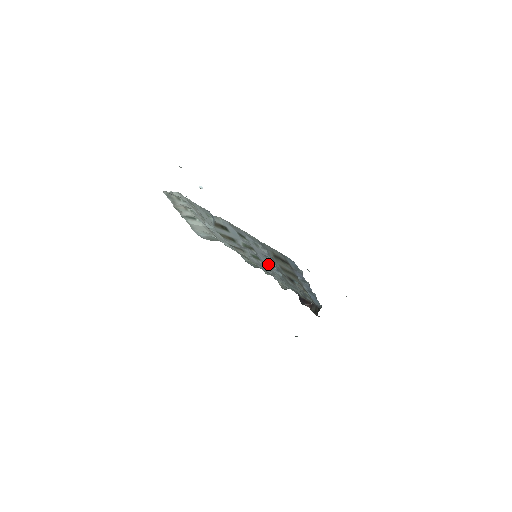
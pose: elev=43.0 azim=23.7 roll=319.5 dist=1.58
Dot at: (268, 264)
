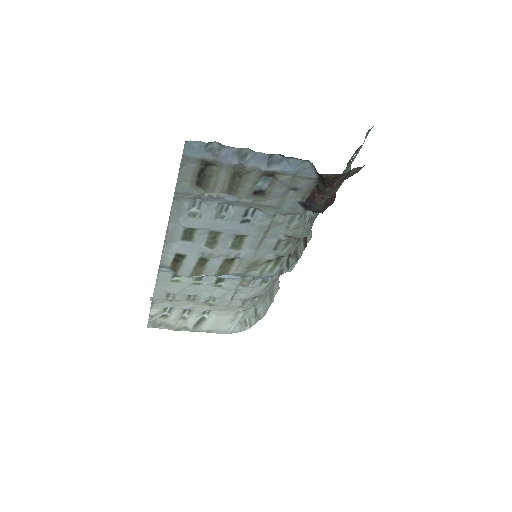
Dot at: (239, 224)
